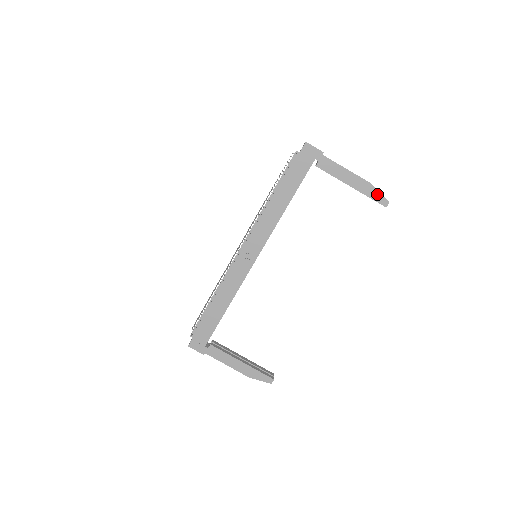
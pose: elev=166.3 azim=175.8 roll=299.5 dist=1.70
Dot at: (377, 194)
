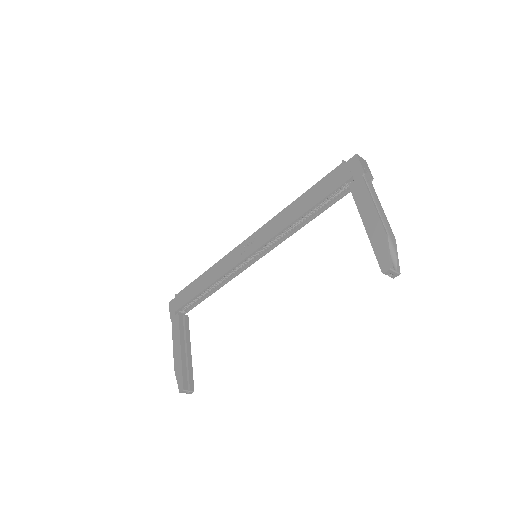
Dot at: (384, 250)
